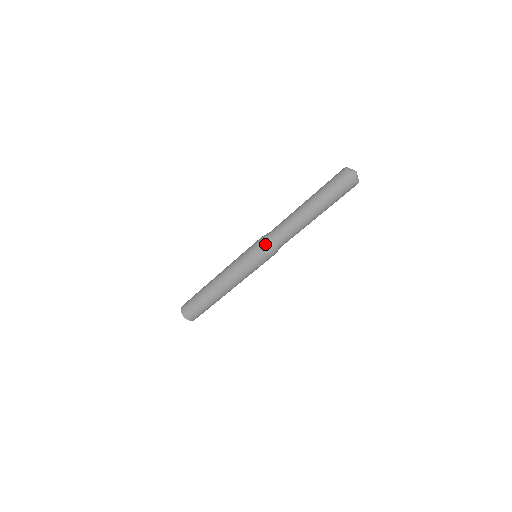
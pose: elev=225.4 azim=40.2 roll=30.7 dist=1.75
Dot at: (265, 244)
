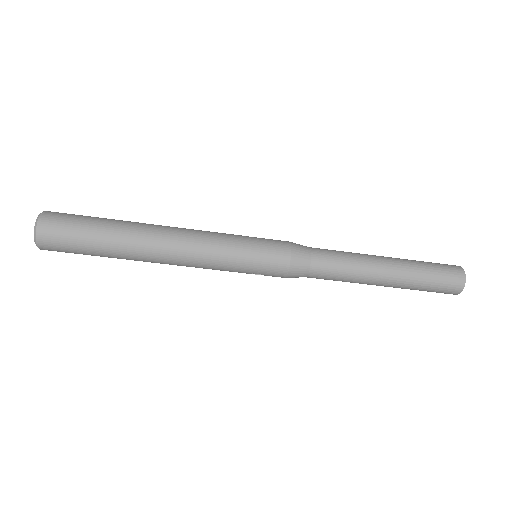
Dot at: (298, 260)
